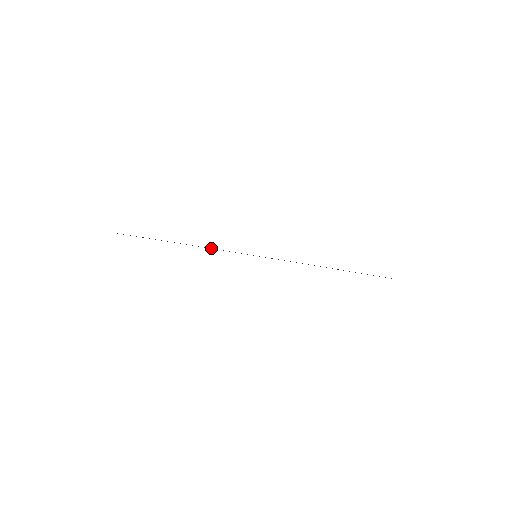
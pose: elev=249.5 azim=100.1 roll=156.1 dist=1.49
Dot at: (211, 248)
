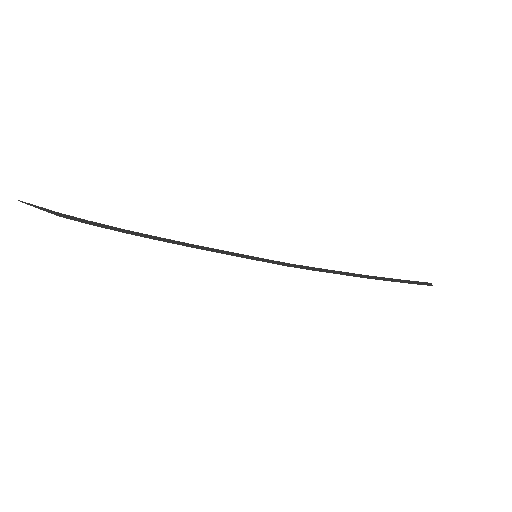
Dot at: (191, 247)
